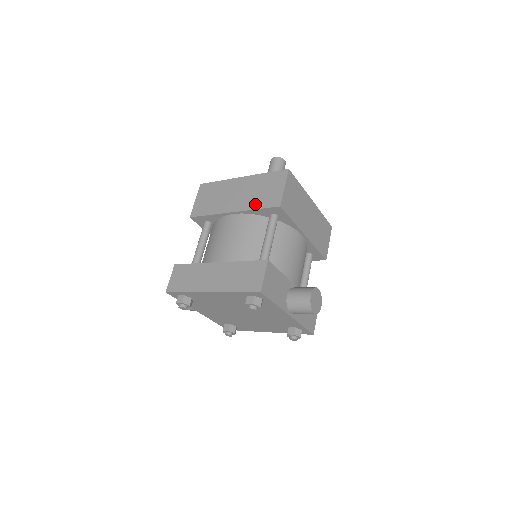
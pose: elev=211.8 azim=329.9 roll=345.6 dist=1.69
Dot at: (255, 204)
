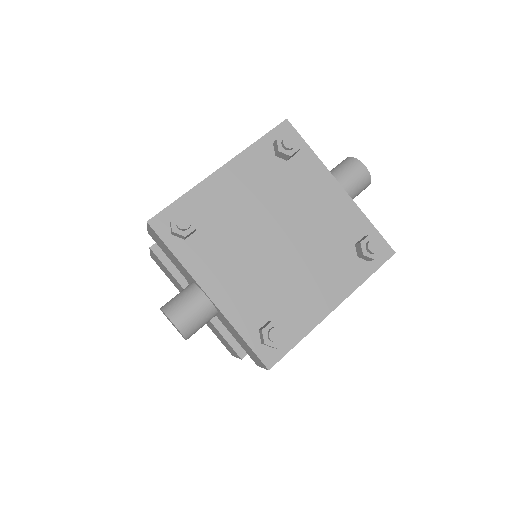
Dot at: occluded
